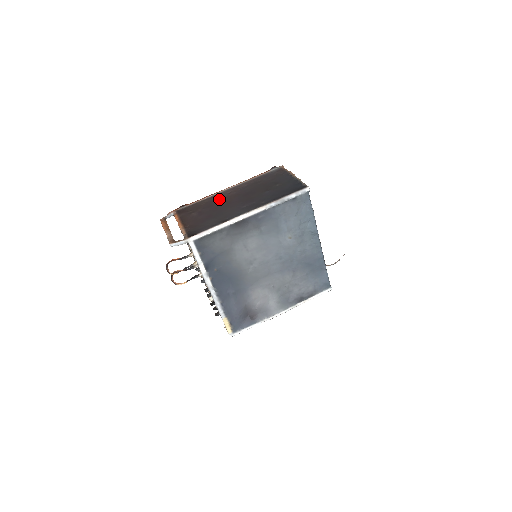
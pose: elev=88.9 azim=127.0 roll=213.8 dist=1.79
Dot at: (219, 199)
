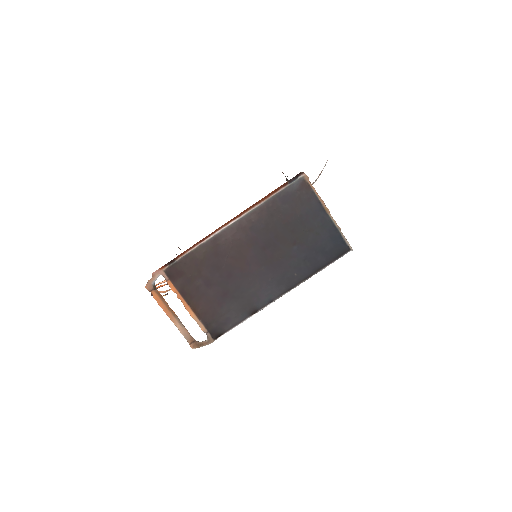
Dot at: (225, 252)
